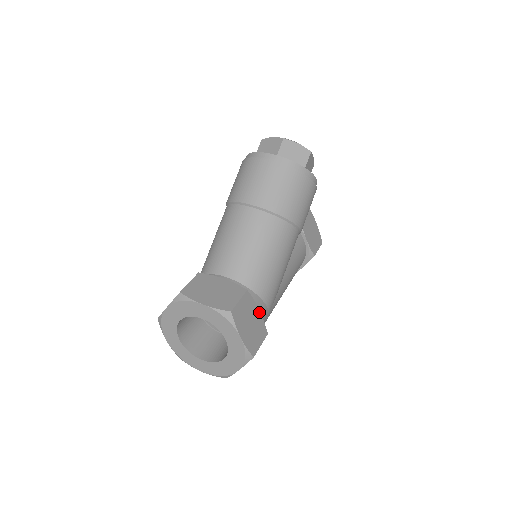
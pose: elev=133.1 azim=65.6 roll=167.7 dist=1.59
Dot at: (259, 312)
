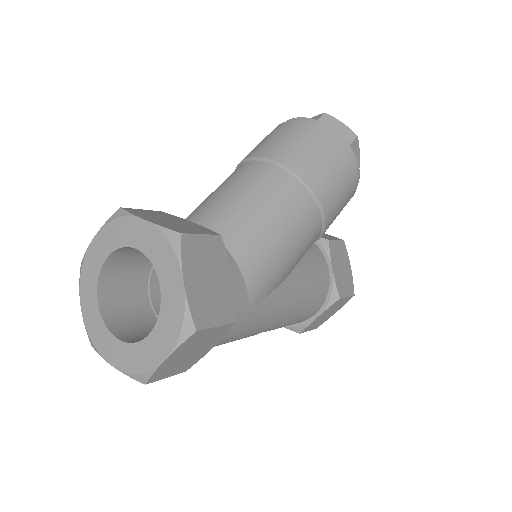
Dot at: (231, 280)
